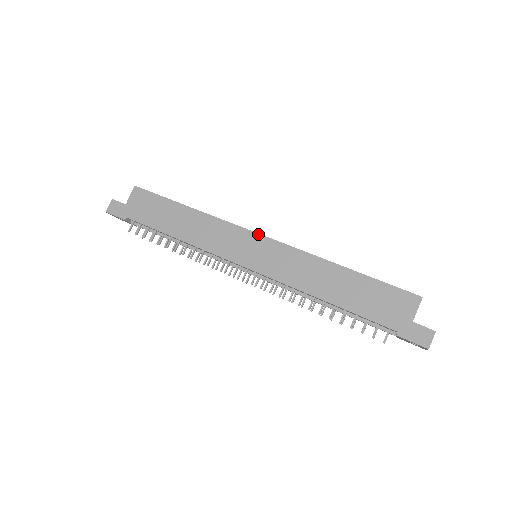
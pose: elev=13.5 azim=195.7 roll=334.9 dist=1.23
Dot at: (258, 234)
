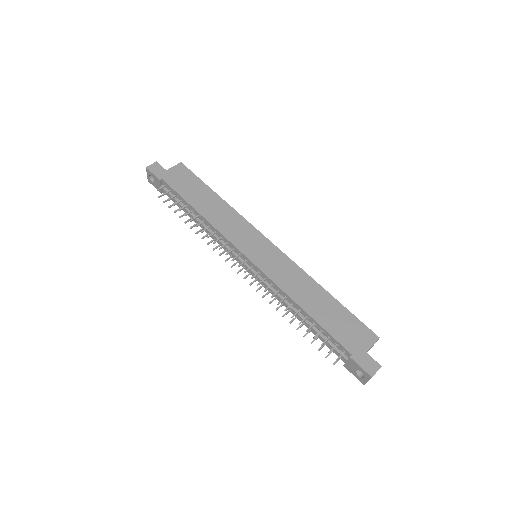
Dot at: (267, 239)
